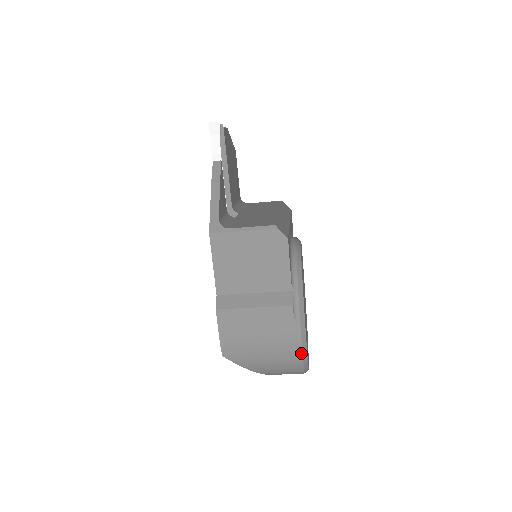
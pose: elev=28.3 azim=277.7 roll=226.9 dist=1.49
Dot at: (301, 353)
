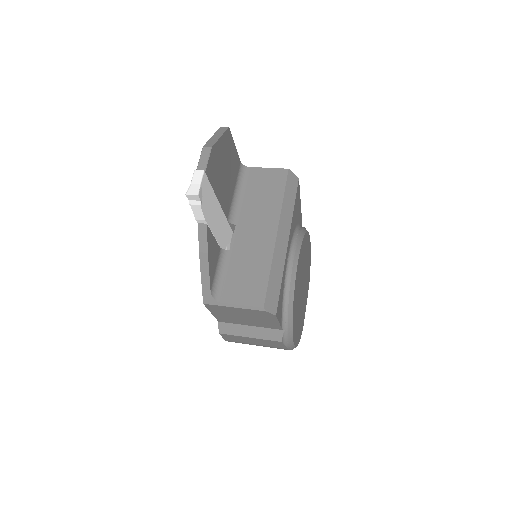
Dot at: occluded
